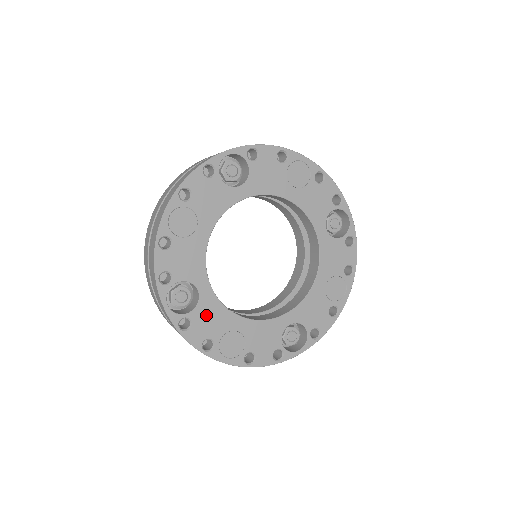
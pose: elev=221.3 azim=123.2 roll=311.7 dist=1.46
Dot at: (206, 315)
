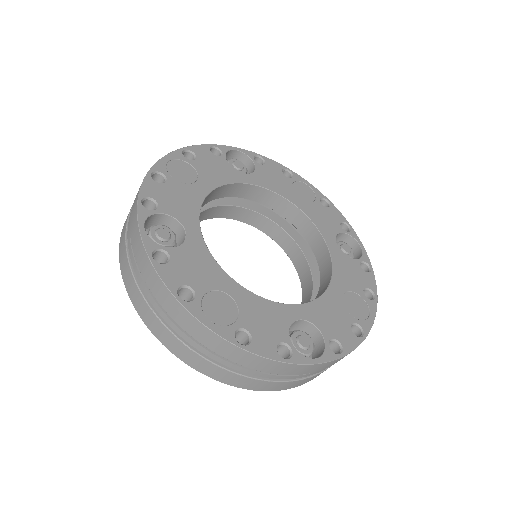
Dot at: (190, 259)
